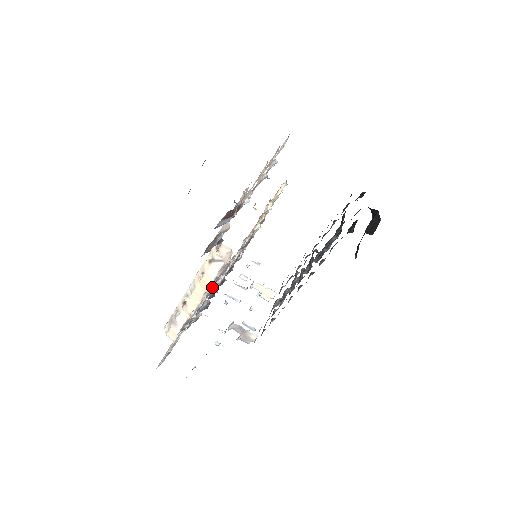
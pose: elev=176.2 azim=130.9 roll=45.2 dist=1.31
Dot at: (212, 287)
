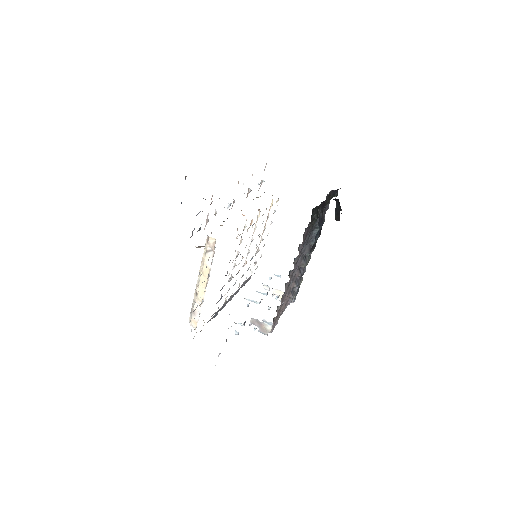
Dot at: occluded
